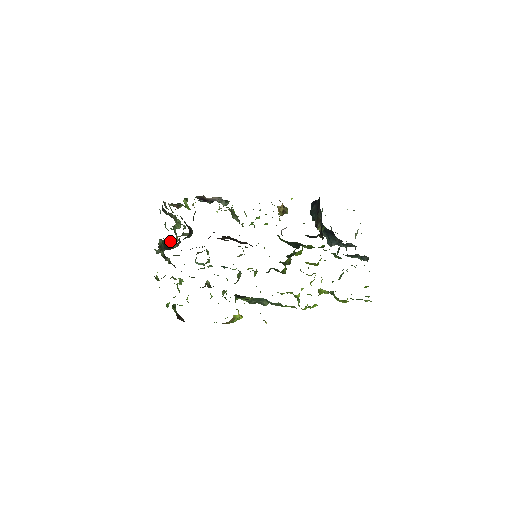
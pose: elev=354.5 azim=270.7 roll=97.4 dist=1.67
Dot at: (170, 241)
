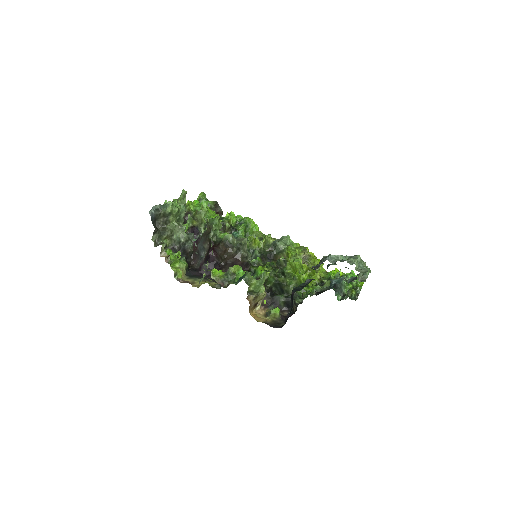
Dot at: occluded
